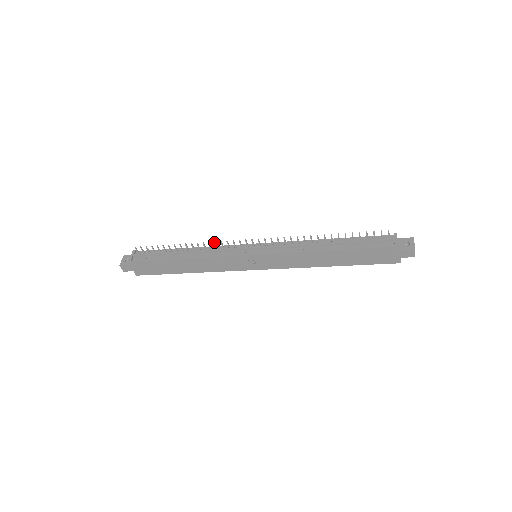
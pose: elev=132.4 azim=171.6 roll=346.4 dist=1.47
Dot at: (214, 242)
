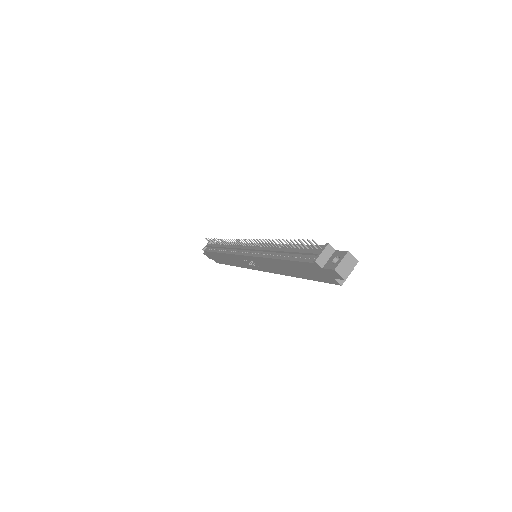
Dot at: occluded
